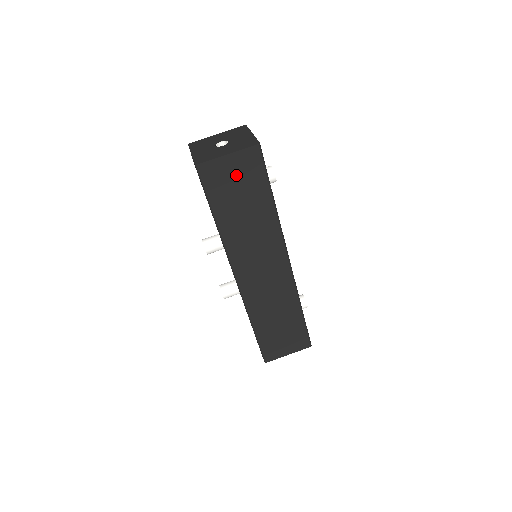
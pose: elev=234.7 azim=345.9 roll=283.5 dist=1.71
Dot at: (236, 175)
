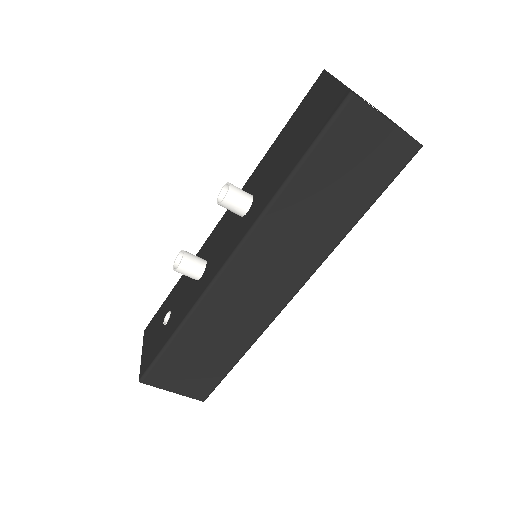
Dot at: (368, 152)
